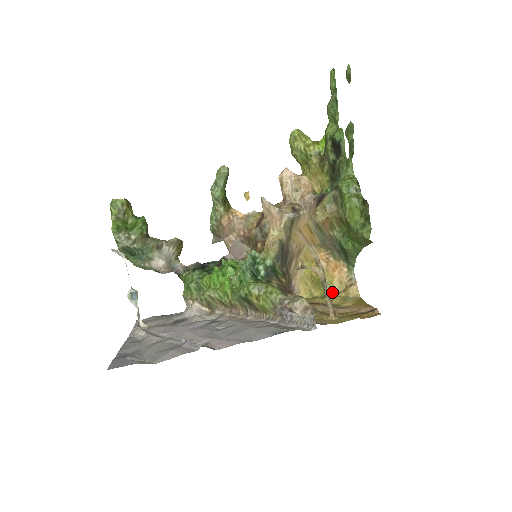
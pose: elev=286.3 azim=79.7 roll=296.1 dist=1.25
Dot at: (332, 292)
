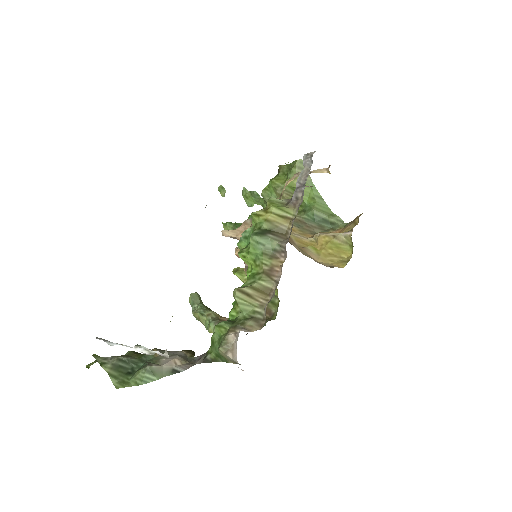
Dot at: (349, 231)
